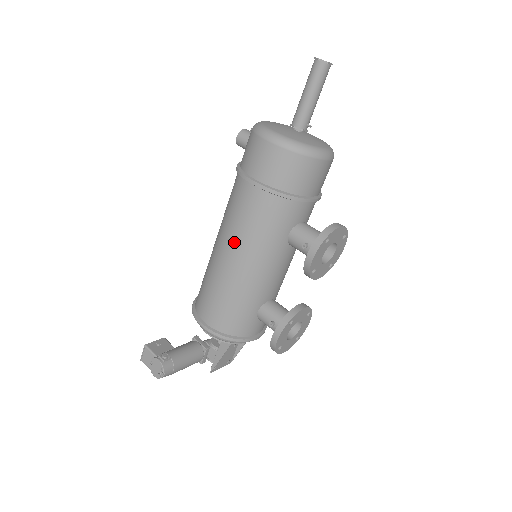
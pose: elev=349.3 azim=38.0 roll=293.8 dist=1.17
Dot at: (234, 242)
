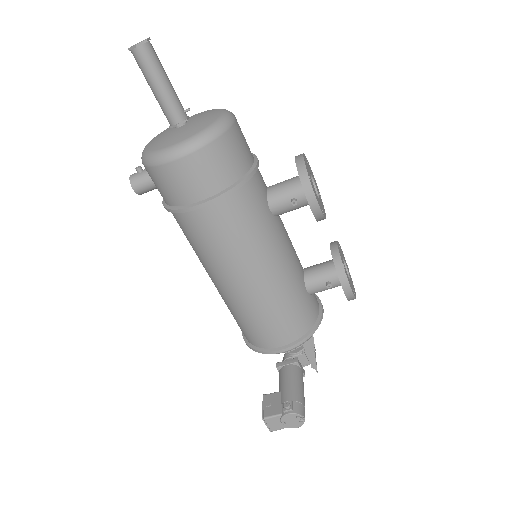
Dot at: (239, 266)
